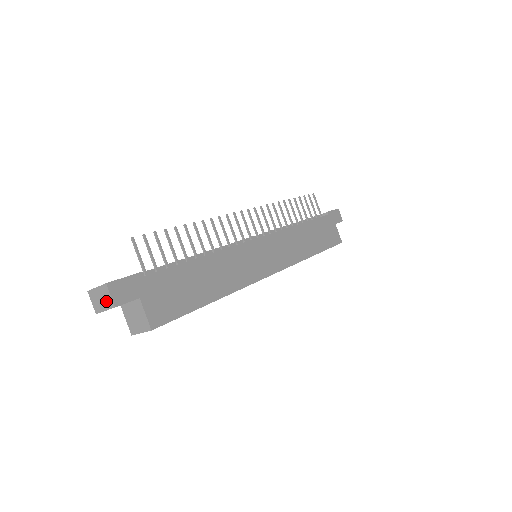
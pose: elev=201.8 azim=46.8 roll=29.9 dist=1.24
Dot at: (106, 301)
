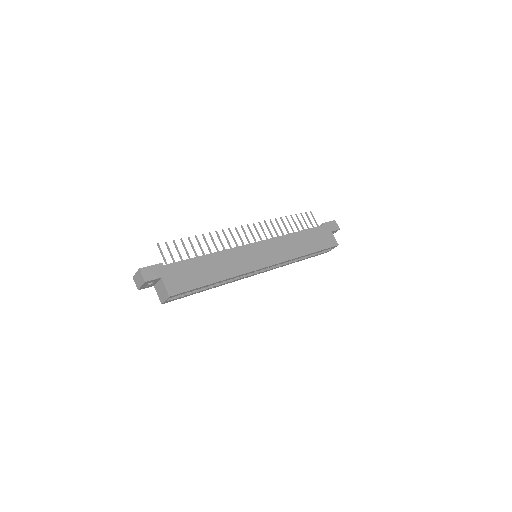
Dot at: (141, 280)
